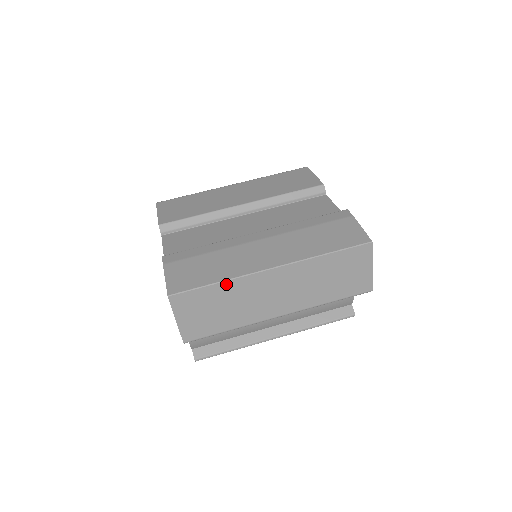
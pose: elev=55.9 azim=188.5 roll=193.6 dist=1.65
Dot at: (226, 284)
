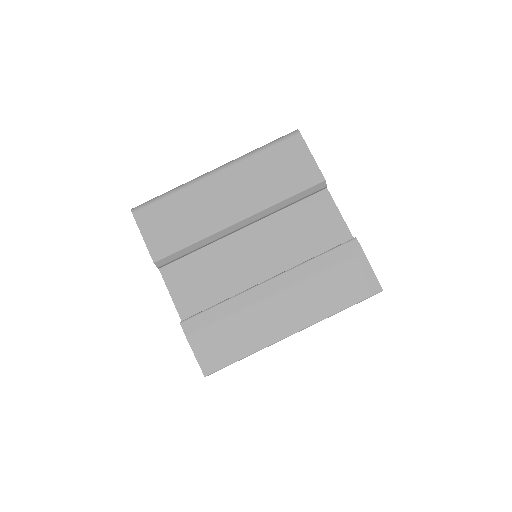
Dot at: (253, 353)
